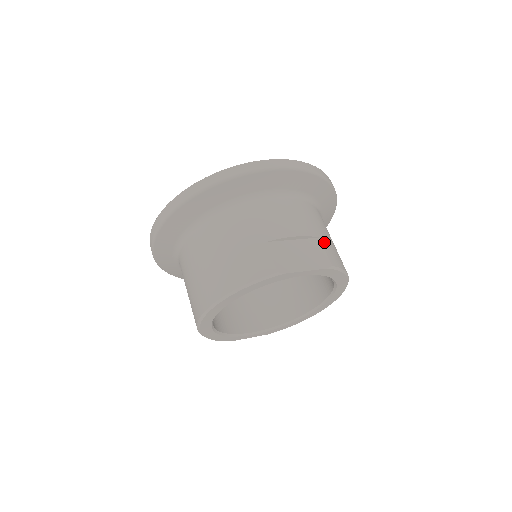
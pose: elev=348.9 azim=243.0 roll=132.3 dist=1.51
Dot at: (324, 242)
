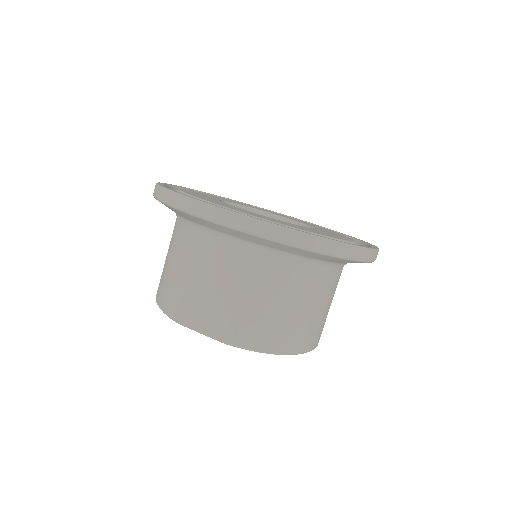
Dot at: (248, 314)
